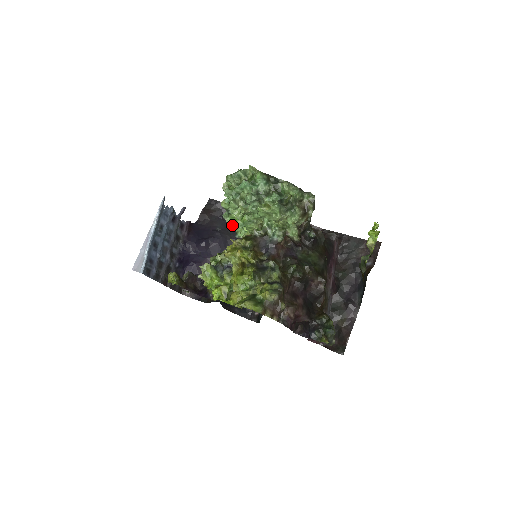
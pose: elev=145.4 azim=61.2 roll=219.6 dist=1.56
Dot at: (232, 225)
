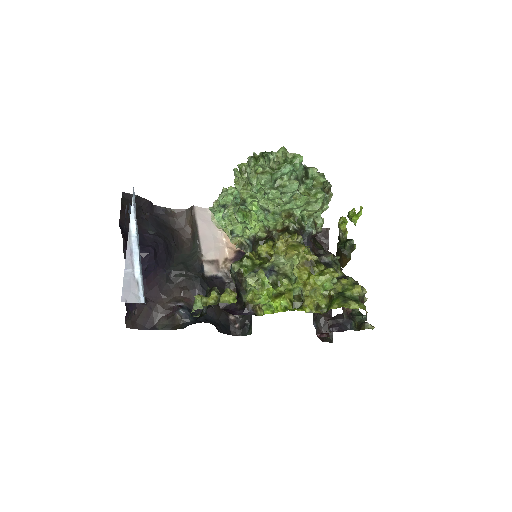
Dot at: (243, 221)
